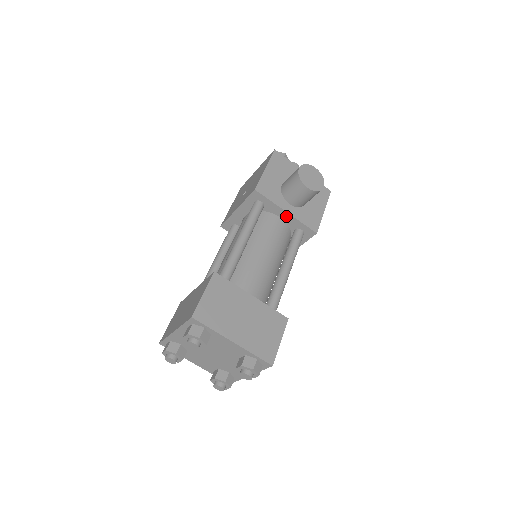
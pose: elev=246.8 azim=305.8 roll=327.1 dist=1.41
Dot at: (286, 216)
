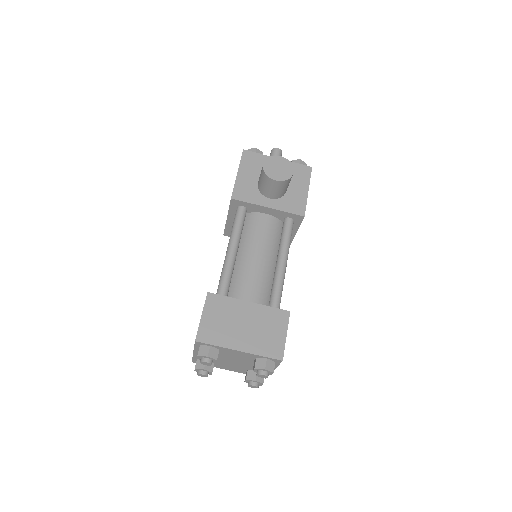
Dot at: (270, 211)
